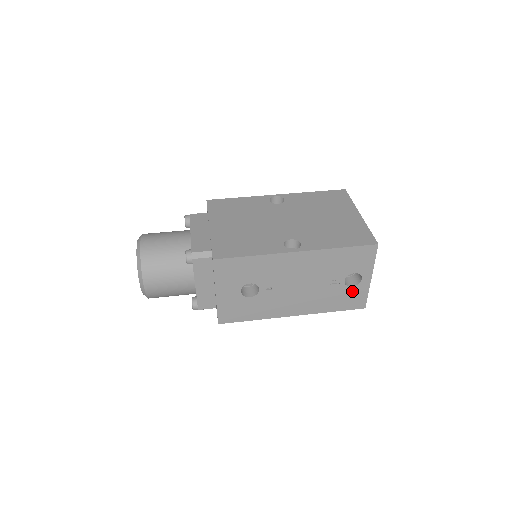
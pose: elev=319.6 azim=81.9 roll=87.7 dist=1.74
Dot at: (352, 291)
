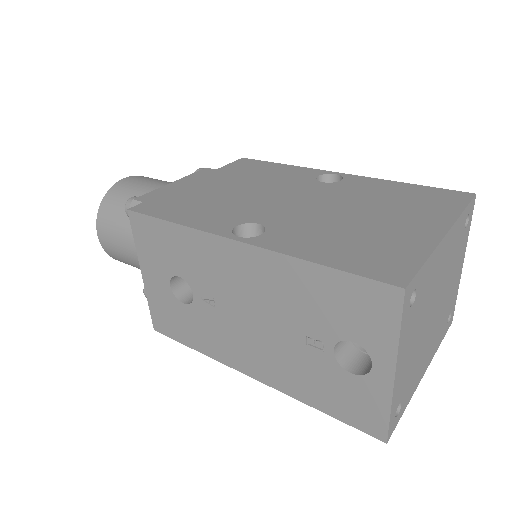
Dot at: (353, 384)
